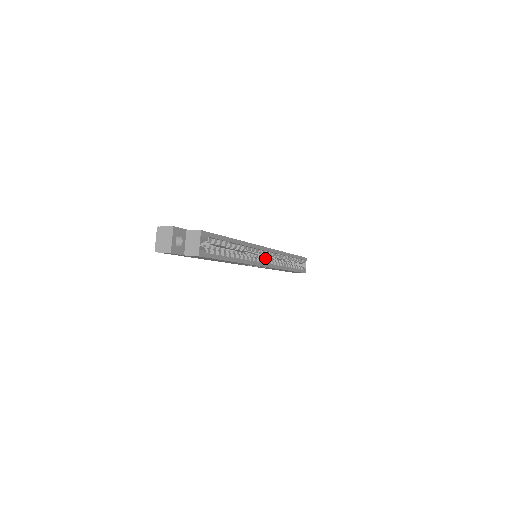
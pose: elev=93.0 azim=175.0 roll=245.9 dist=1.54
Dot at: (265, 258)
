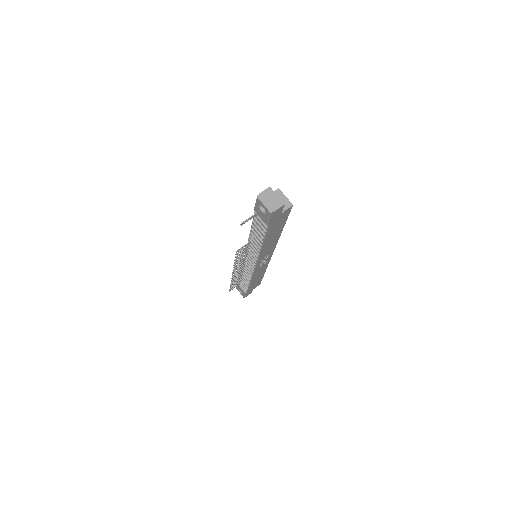
Dot at: occluded
